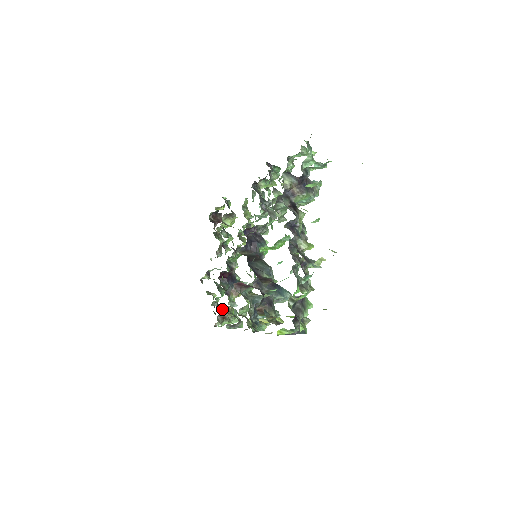
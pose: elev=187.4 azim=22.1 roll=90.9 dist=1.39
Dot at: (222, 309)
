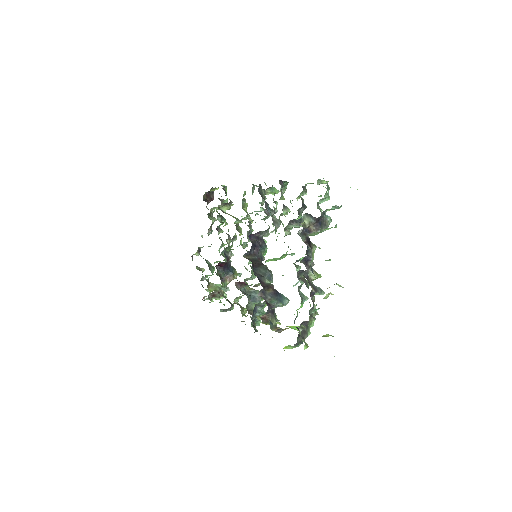
Dot at: (212, 287)
